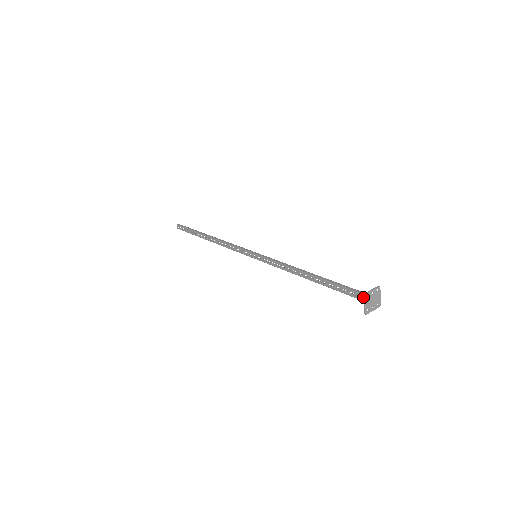
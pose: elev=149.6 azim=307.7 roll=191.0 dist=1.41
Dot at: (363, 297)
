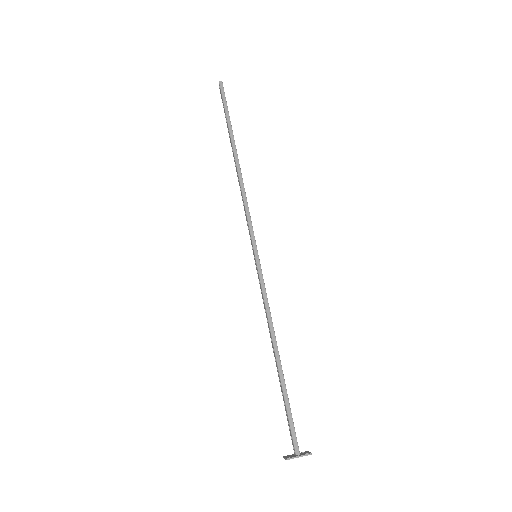
Dot at: (293, 444)
